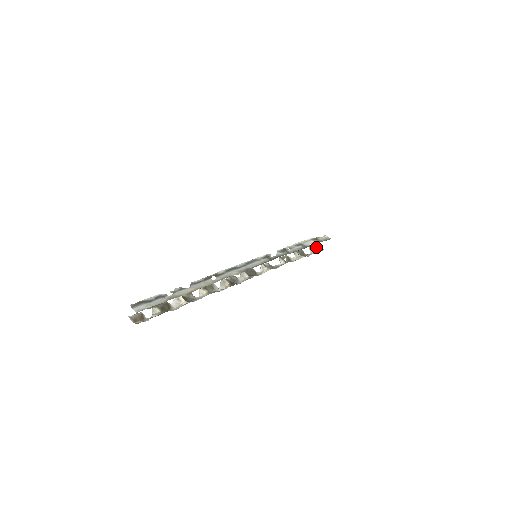
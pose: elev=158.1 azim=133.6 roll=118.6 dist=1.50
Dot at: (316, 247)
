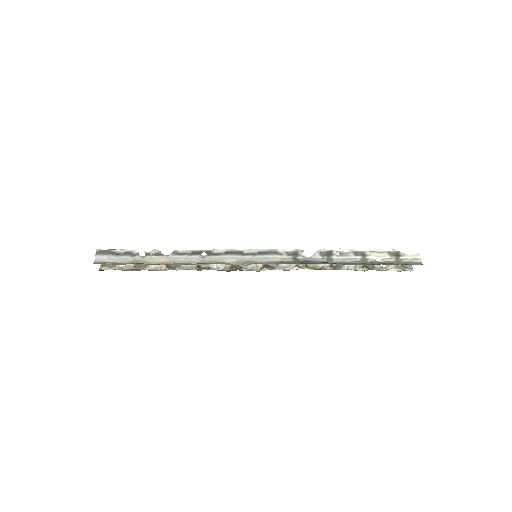
Dot at: occluded
